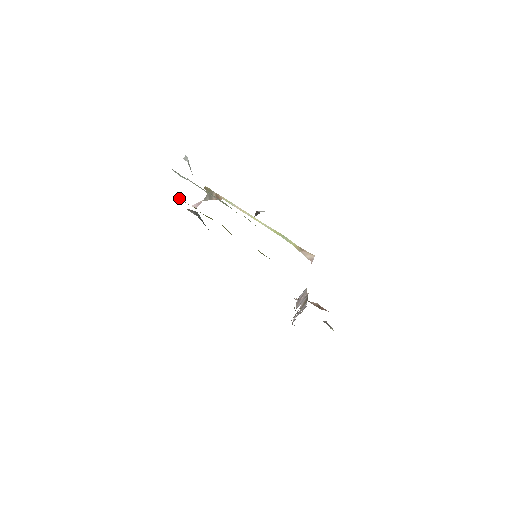
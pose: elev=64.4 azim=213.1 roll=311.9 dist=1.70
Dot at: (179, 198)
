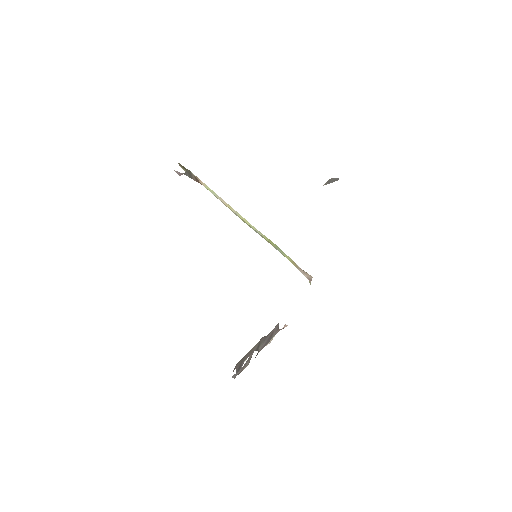
Dot at: occluded
